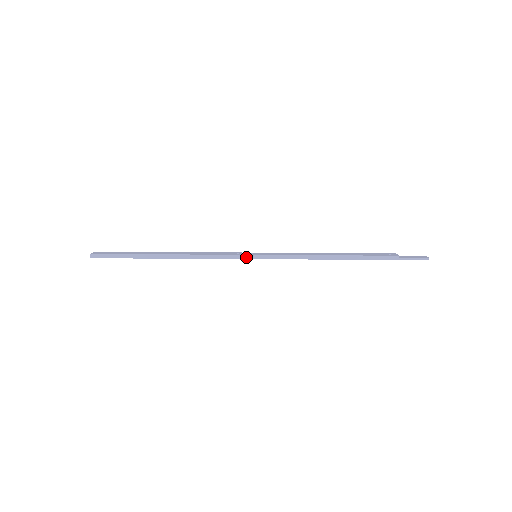
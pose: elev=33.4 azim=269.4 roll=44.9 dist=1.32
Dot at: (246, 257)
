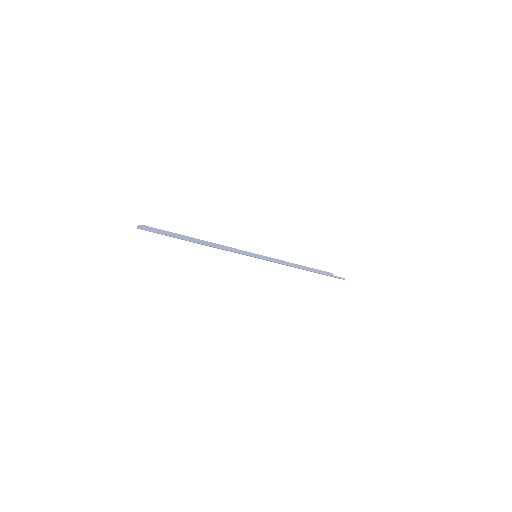
Dot at: (253, 255)
